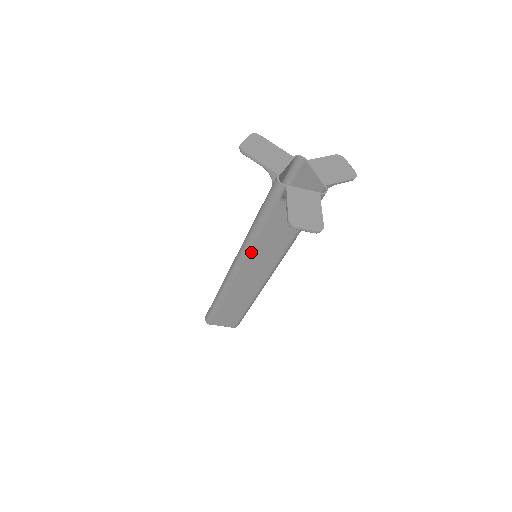
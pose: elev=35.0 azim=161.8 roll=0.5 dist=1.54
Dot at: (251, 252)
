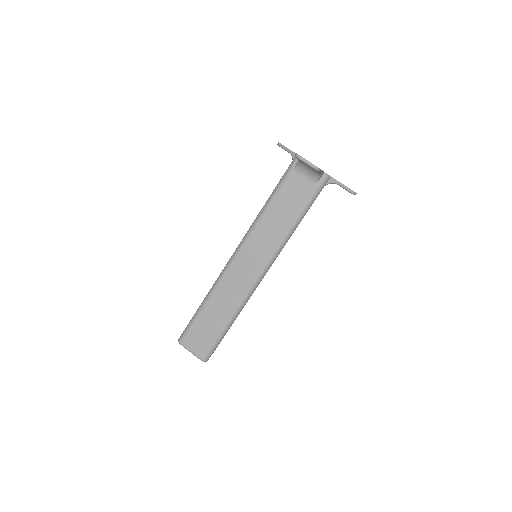
Dot at: (255, 231)
